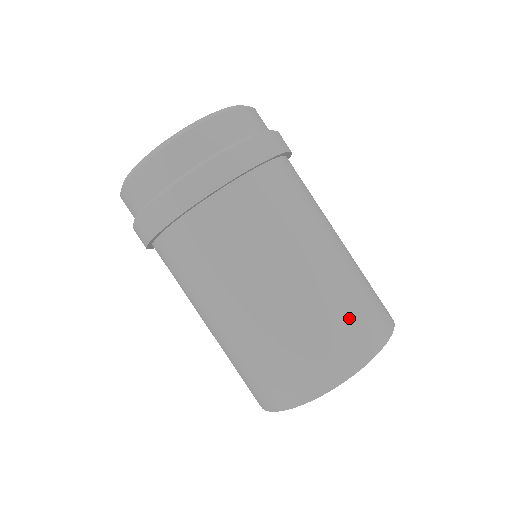
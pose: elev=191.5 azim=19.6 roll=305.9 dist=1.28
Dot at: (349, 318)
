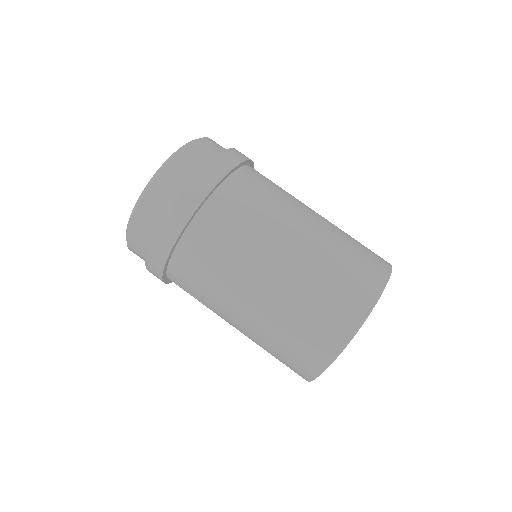
Dot at: (310, 323)
